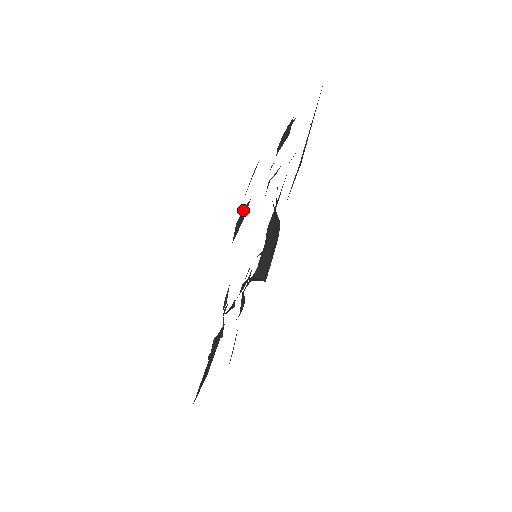
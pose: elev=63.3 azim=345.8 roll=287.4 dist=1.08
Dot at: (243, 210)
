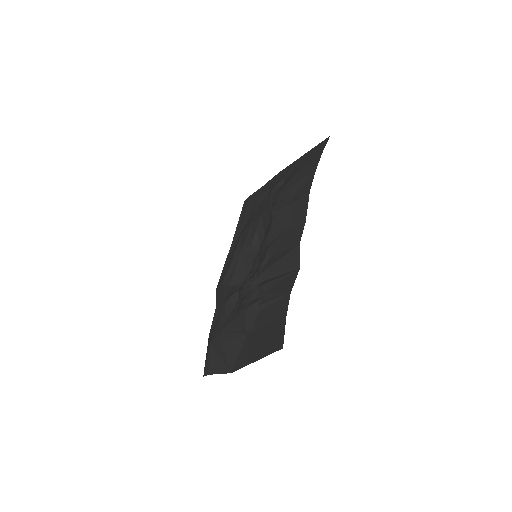
Dot at: (279, 203)
